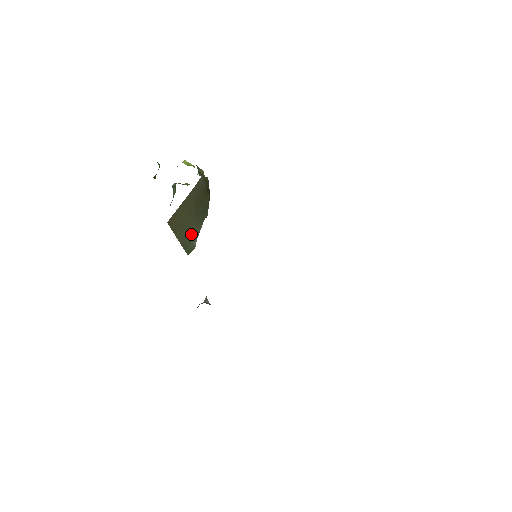
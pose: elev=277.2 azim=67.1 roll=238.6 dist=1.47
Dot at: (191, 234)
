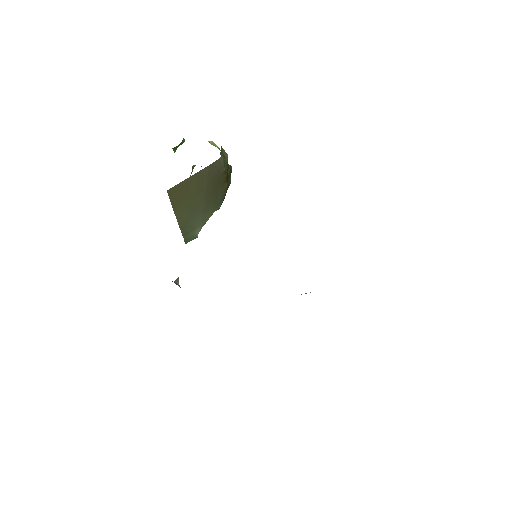
Dot at: (195, 220)
